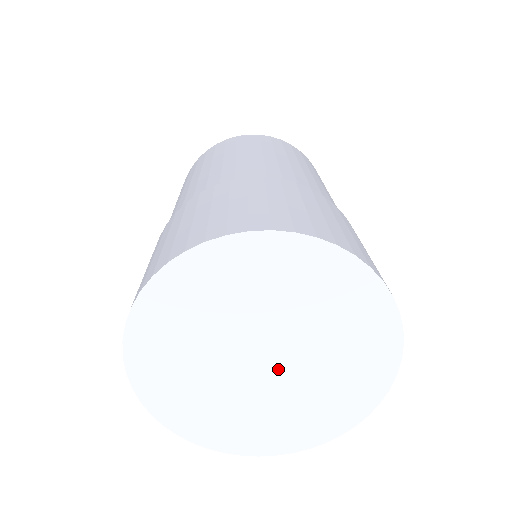
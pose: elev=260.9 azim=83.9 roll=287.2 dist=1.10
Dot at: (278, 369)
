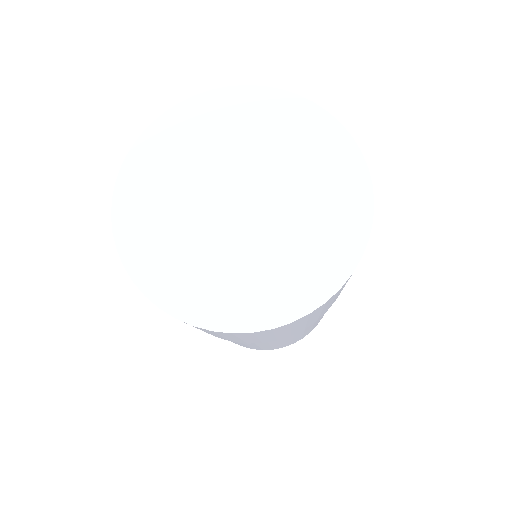
Dot at: (255, 210)
